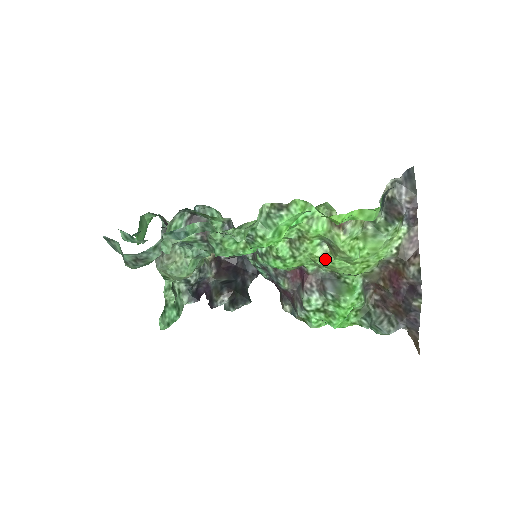
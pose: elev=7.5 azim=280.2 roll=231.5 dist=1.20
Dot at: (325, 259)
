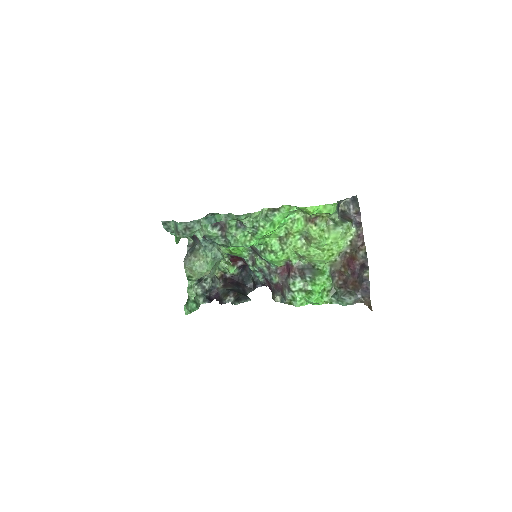
Dot at: (304, 249)
